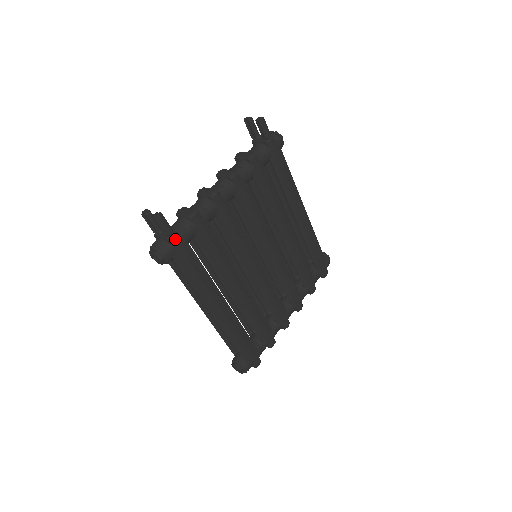
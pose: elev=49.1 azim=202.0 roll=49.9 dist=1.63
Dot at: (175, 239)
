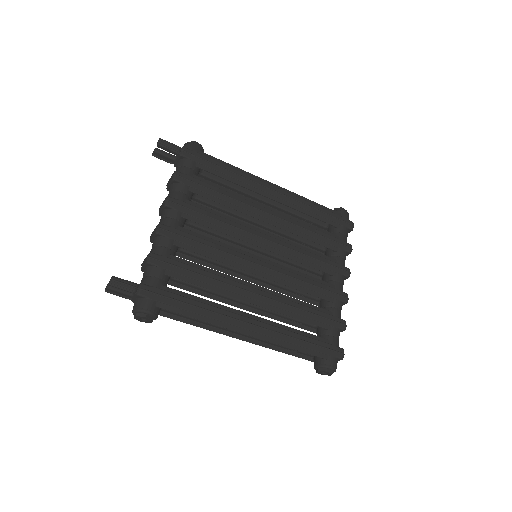
Dot at: (144, 290)
